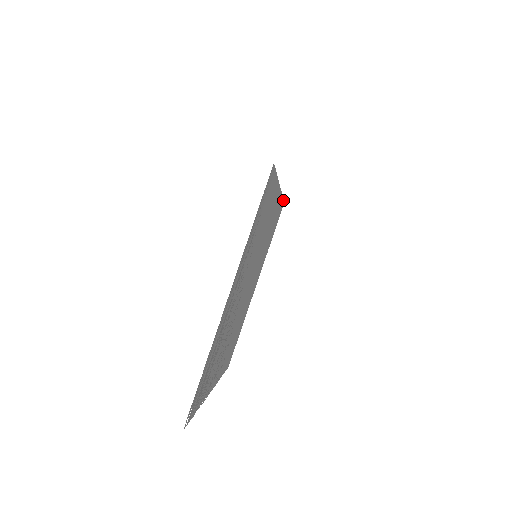
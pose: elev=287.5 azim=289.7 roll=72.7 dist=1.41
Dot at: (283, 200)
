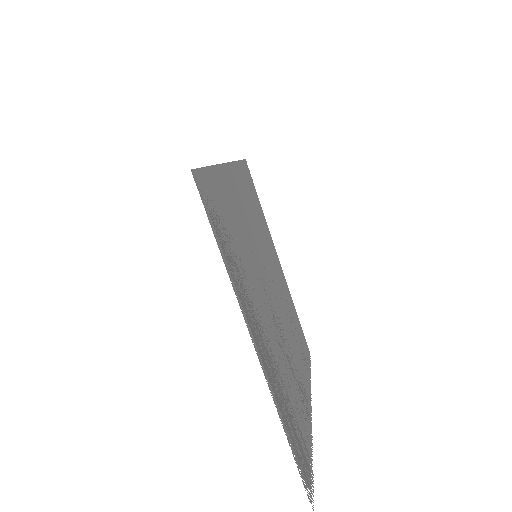
Dot at: (242, 160)
